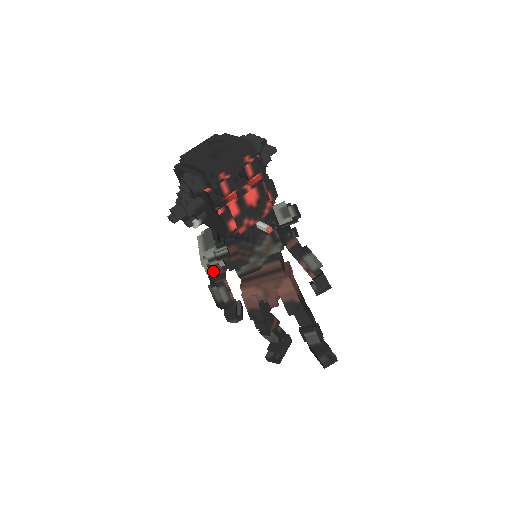
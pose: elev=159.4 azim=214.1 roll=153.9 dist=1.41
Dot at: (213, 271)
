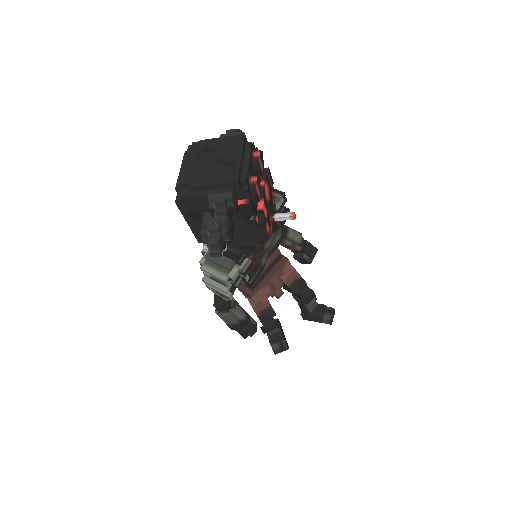
Dot at: occluded
